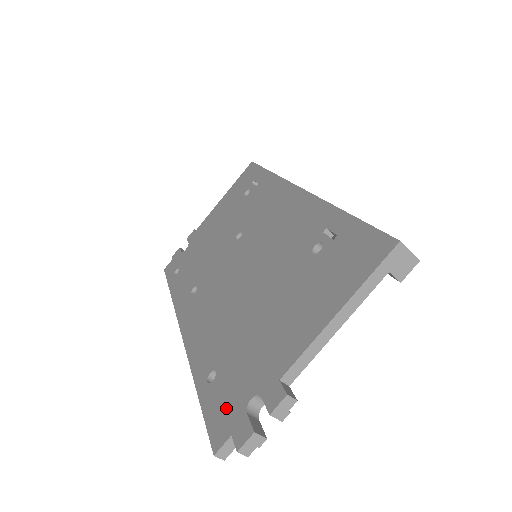
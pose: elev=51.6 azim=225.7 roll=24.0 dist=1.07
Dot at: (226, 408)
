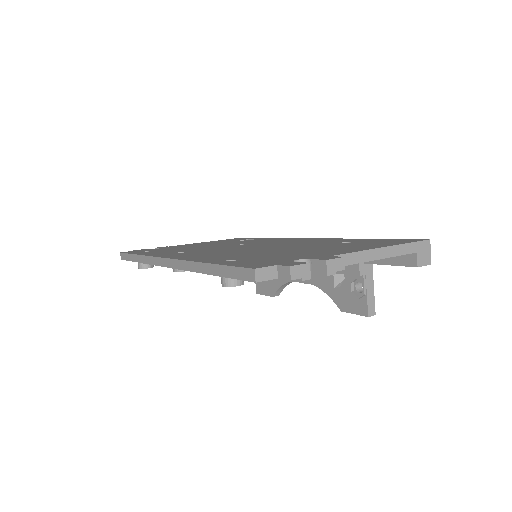
Dot at: (262, 262)
